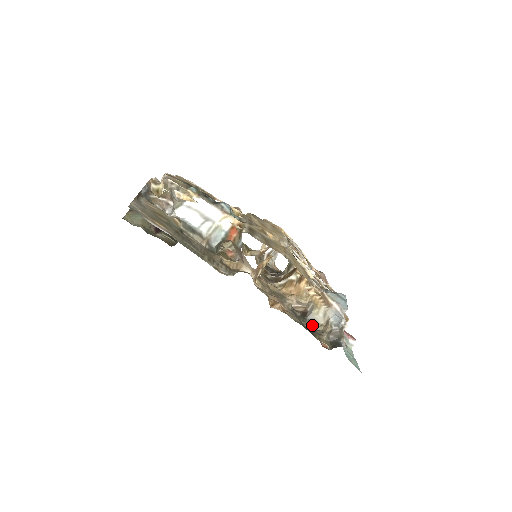
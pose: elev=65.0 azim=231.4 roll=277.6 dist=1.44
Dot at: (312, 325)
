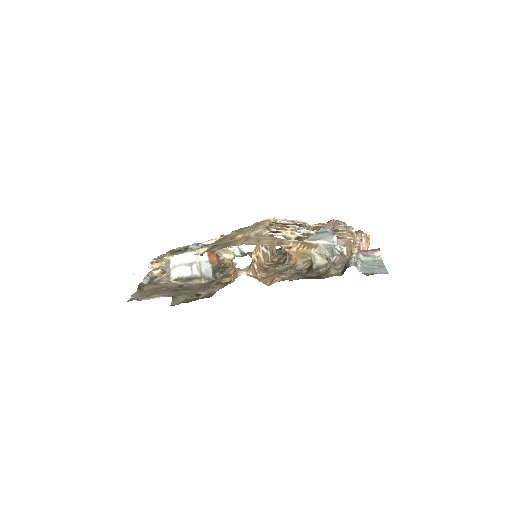
Dot at: (320, 271)
